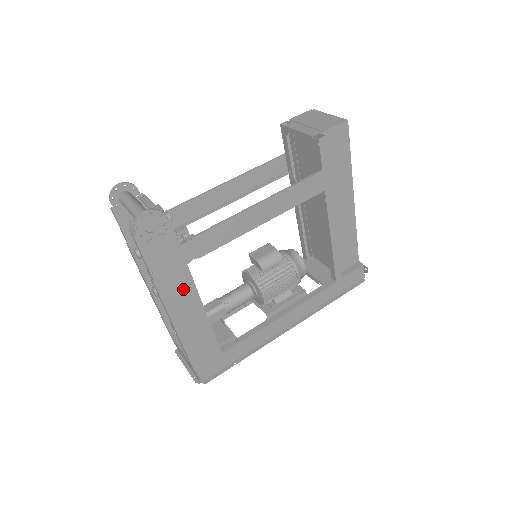
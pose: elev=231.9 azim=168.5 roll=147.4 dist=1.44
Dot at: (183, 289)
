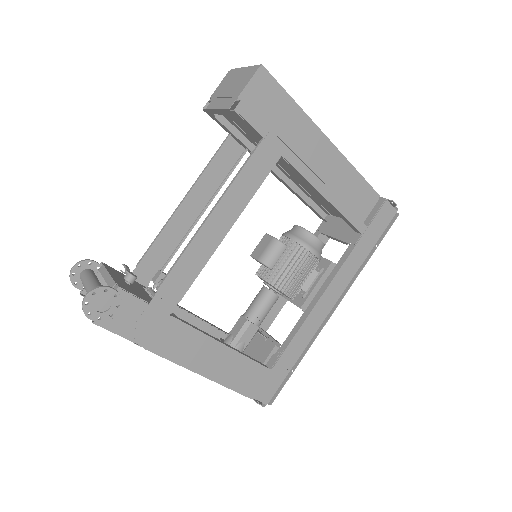
Dot at: (183, 338)
